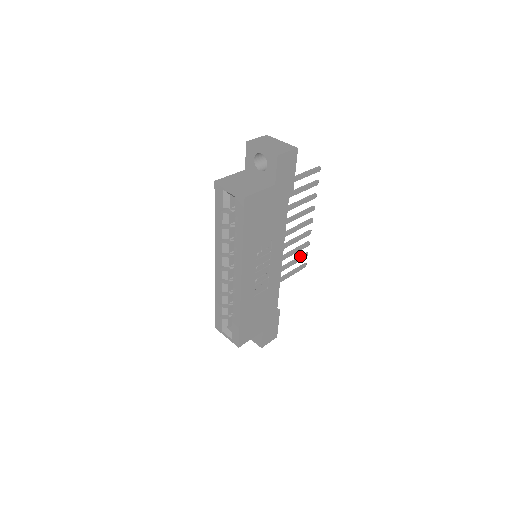
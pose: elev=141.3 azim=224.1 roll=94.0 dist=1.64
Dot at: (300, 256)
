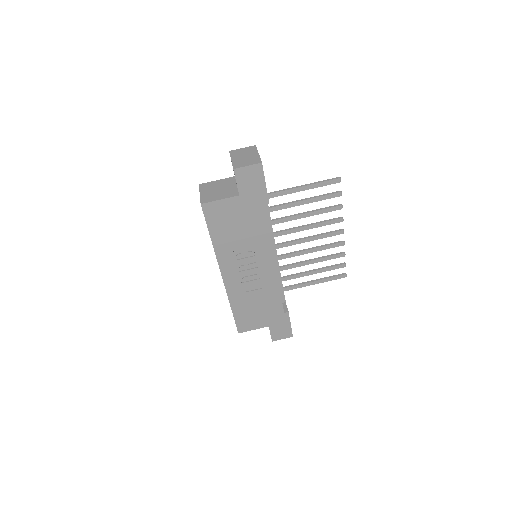
Dot at: (334, 265)
